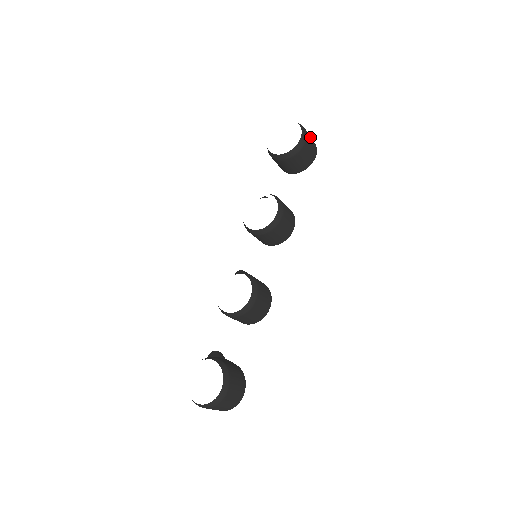
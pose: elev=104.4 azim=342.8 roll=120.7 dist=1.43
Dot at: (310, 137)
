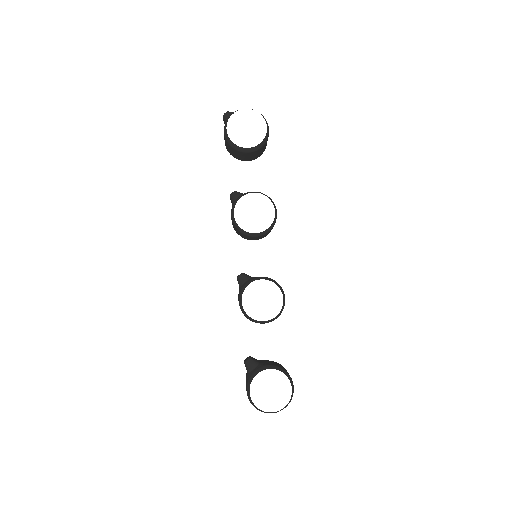
Dot at: occluded
